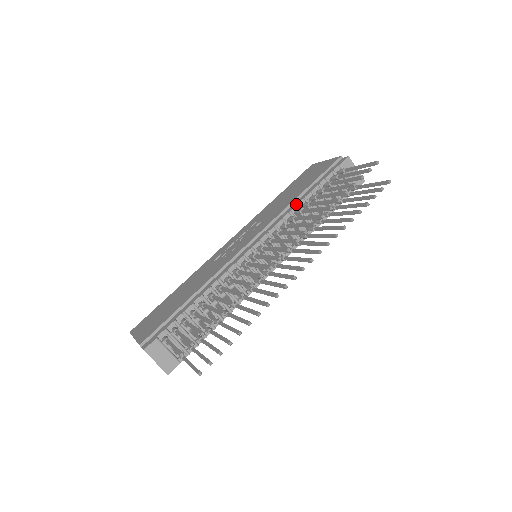
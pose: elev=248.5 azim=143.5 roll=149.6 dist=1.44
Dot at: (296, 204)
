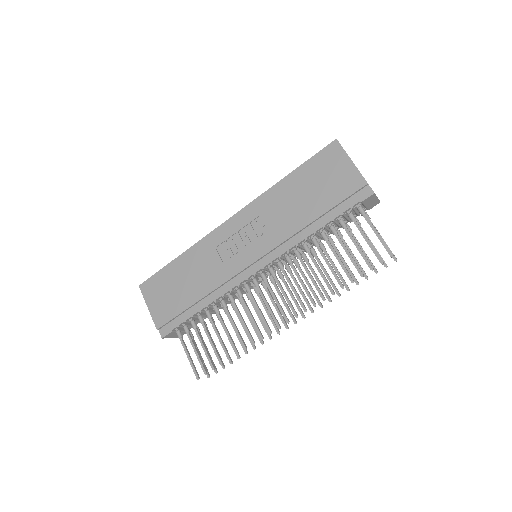
Dot at: (305, 237)
